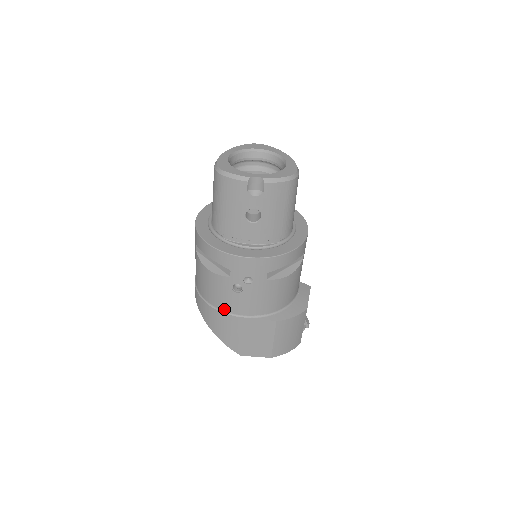
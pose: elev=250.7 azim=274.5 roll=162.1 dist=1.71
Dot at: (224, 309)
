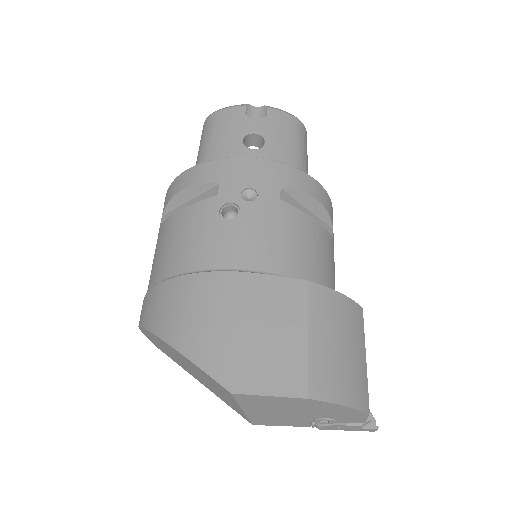
Dot at: (200, 266)
